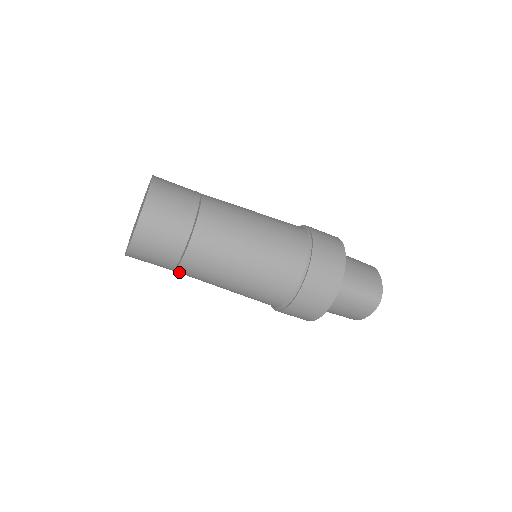
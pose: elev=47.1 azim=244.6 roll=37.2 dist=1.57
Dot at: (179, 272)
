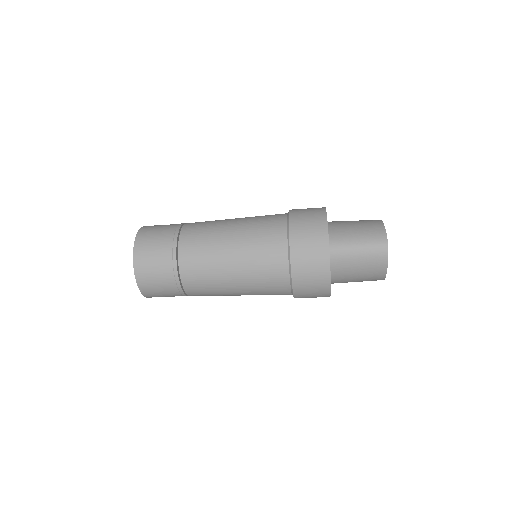
Dot at: (191, 294)
